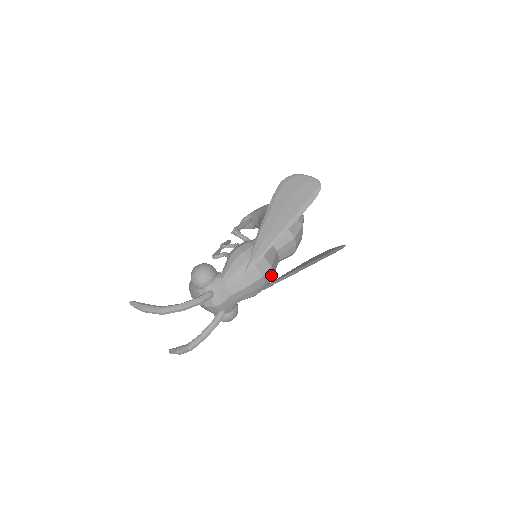
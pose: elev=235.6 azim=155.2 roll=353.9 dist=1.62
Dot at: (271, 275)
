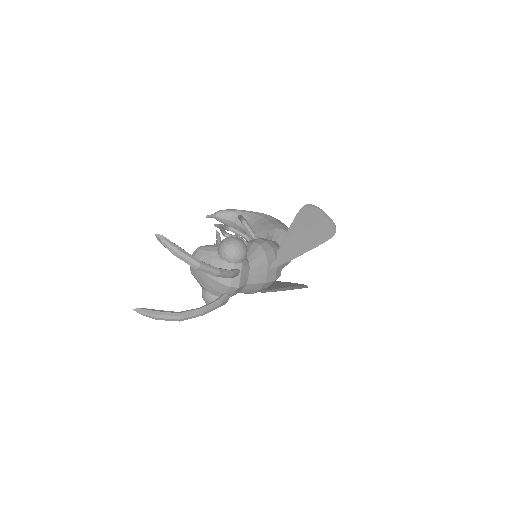
Dot at: occluded
